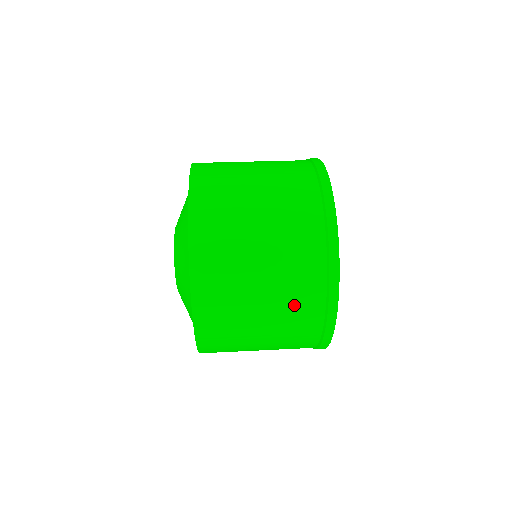
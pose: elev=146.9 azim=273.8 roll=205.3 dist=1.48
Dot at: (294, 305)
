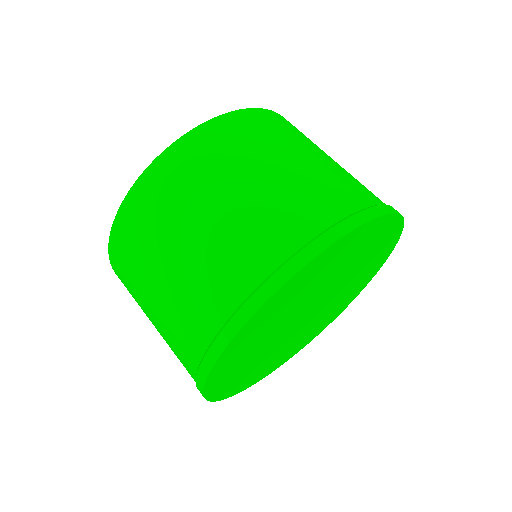
Dot at: (198, 290)
